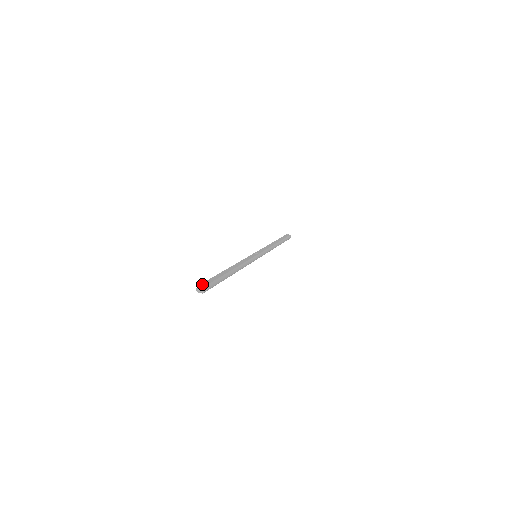
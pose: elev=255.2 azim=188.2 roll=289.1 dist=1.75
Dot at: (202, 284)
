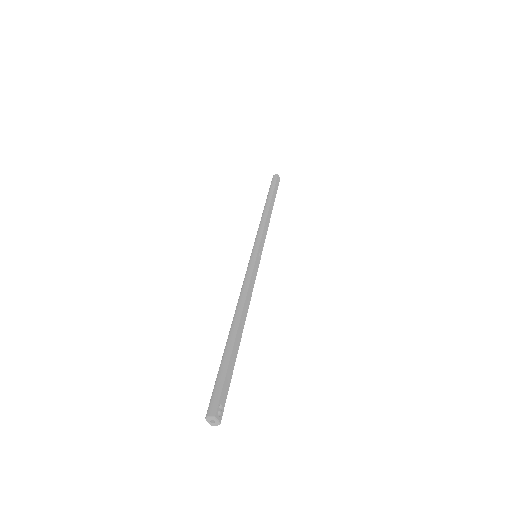
Dot at: (219, 409)
